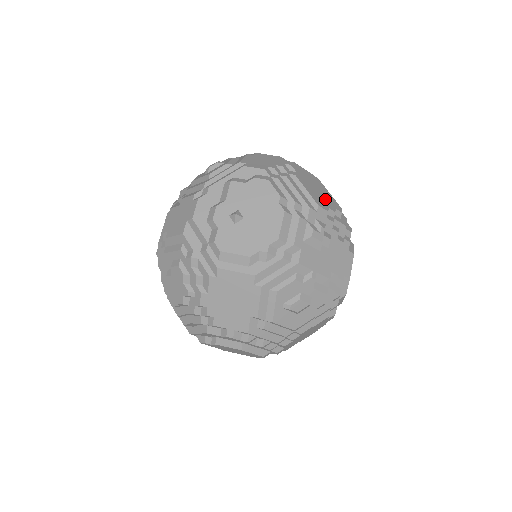
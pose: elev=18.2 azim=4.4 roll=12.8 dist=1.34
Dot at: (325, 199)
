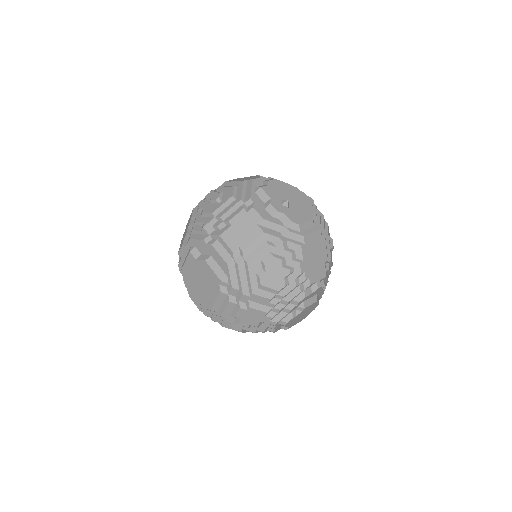
Dot at: occluded
